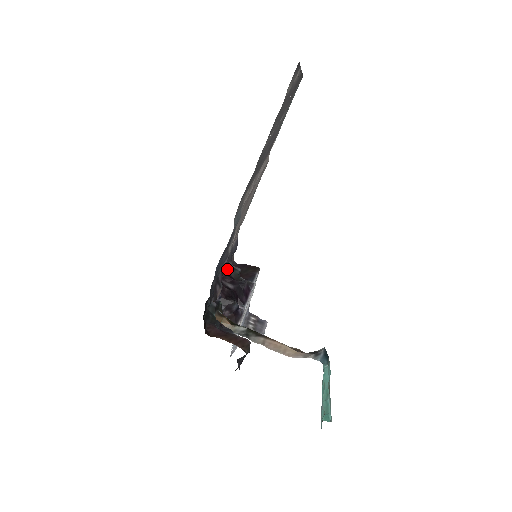
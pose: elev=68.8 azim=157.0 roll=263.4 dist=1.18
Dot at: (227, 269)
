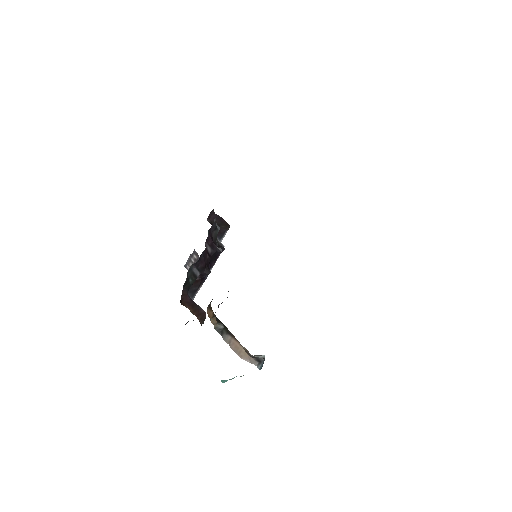
Dot at: (212, 228)
